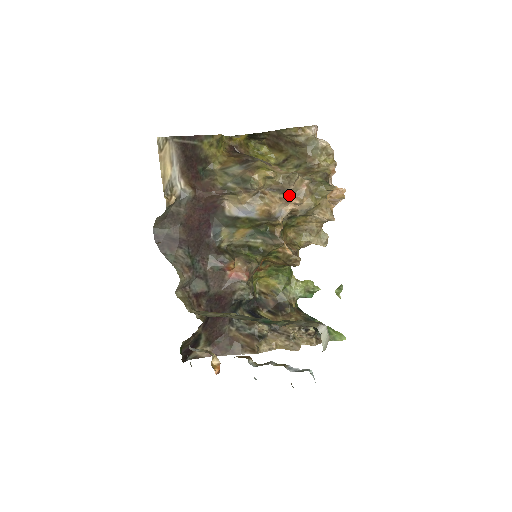
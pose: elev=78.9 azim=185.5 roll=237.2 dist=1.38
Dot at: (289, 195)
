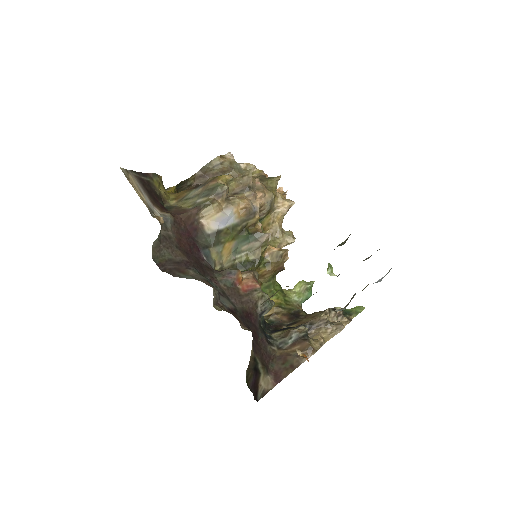
Dot at: (253, 190)
